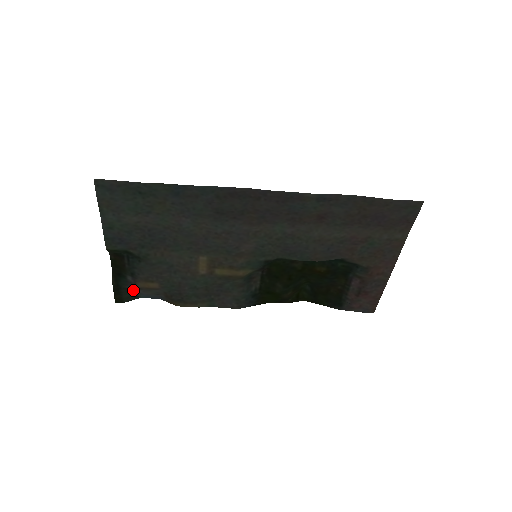
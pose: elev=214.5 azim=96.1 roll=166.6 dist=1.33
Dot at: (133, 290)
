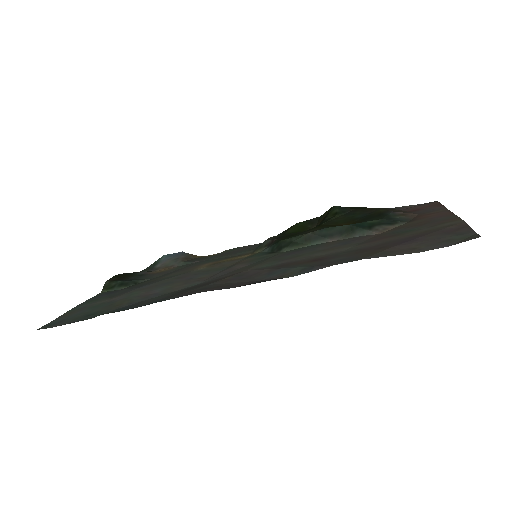
Dot at: (152, 267)
